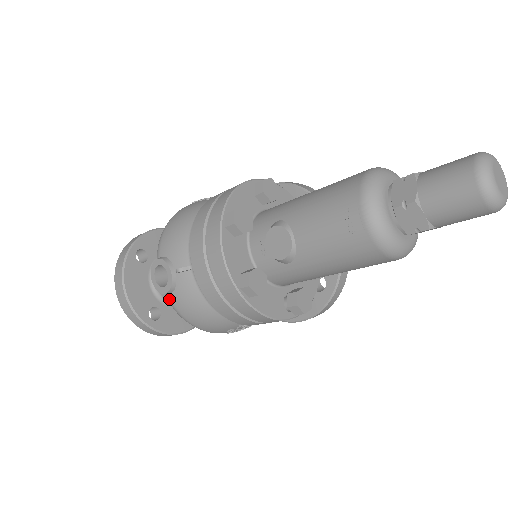
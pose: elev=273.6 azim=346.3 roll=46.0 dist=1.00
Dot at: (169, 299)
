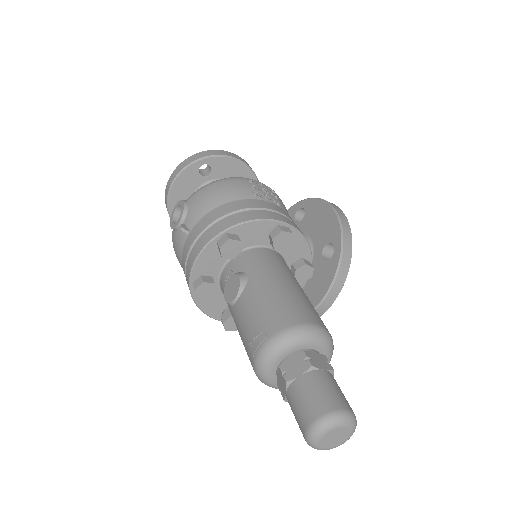
Dot at: (173, 230)
